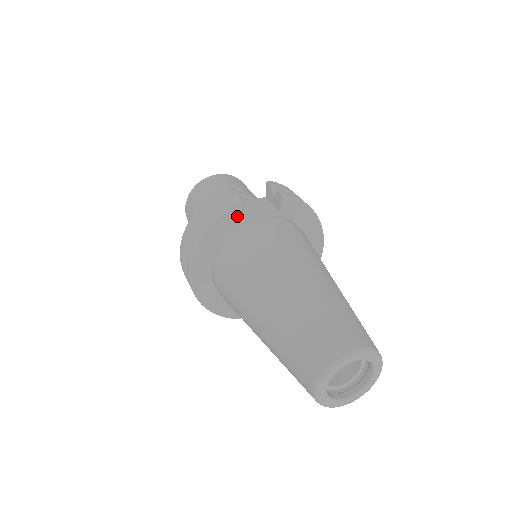
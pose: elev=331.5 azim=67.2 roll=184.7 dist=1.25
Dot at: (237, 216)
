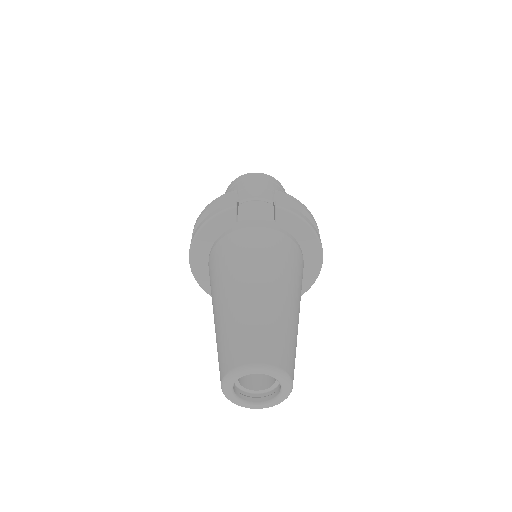
Dot at: (231, 219)
